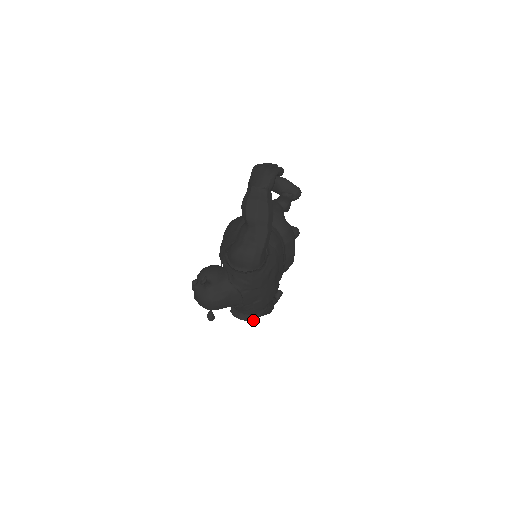
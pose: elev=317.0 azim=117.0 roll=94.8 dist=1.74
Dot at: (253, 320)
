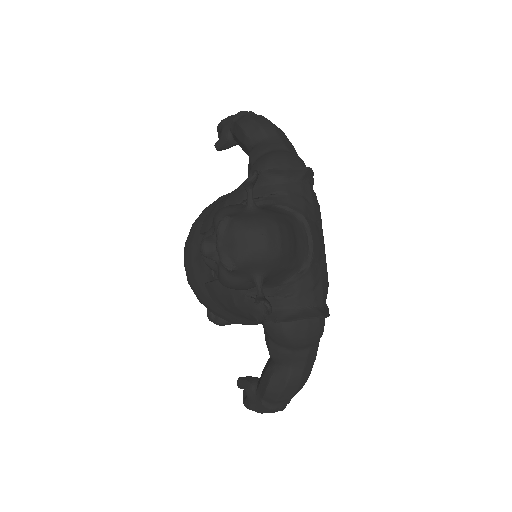
Dot at: (327, 315)
